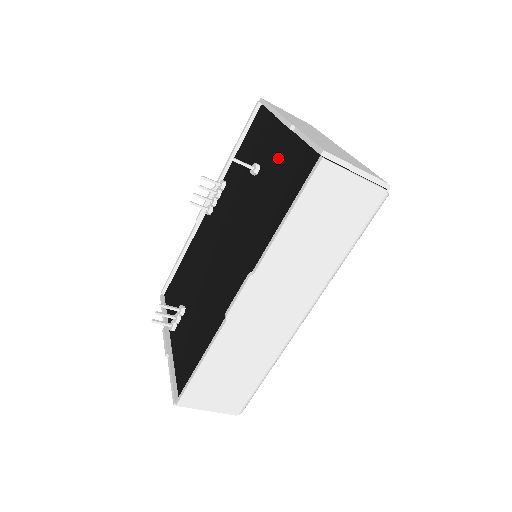
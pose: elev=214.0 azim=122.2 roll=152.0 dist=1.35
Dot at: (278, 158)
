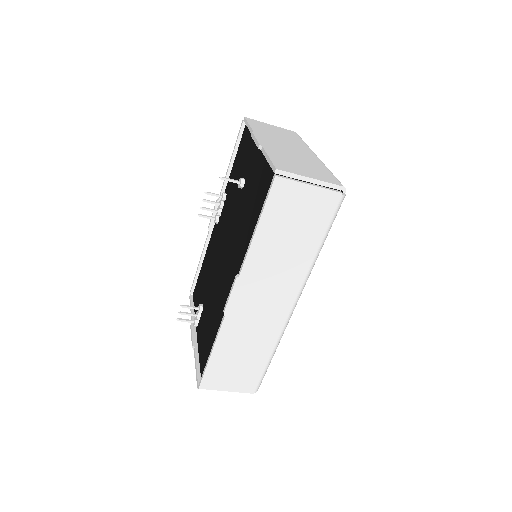
Dot at: (254, 173)
